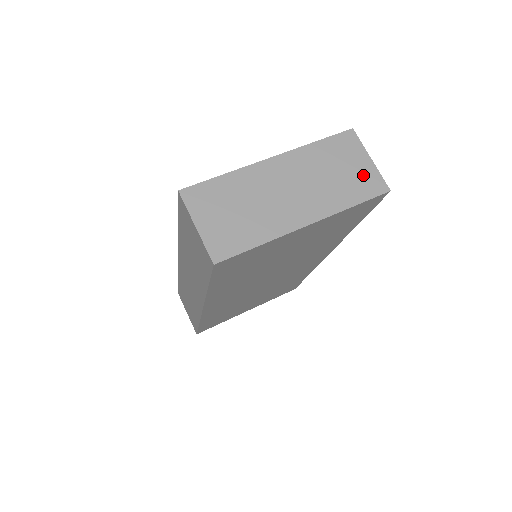
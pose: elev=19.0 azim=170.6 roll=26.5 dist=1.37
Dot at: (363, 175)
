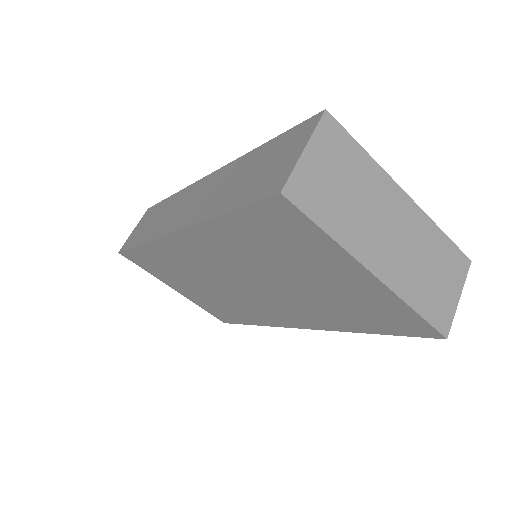
Dot at: (444, 300)
